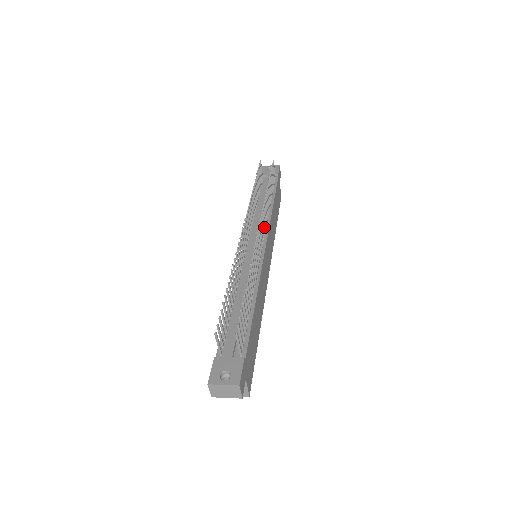
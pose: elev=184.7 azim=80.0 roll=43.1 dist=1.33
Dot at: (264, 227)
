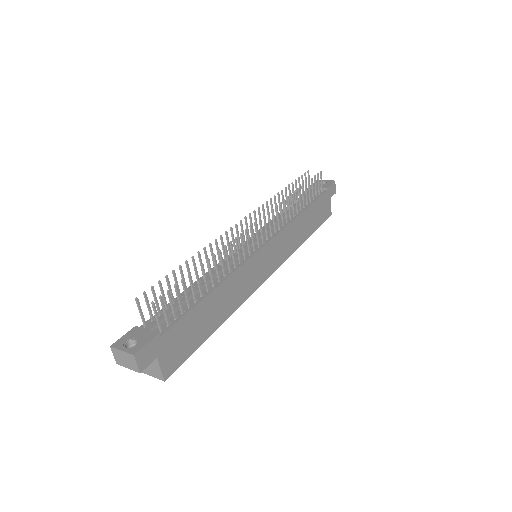
Dot at: (274, 229)
